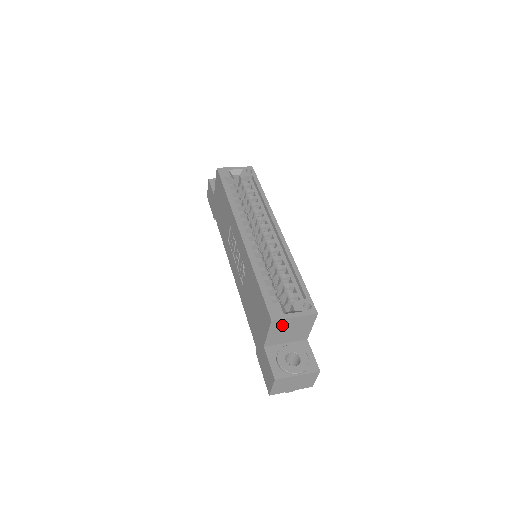
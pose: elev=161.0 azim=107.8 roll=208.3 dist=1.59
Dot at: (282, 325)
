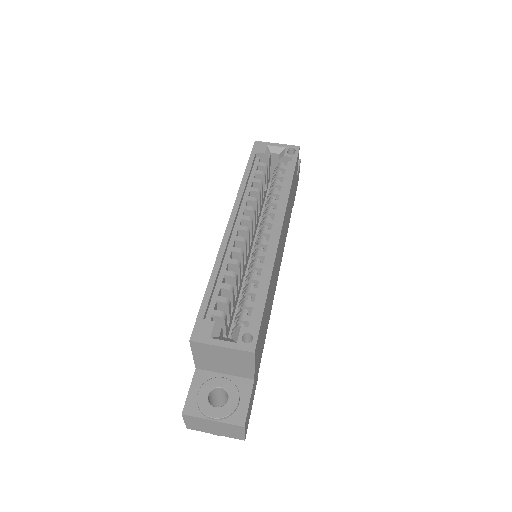
Dot at: (208, 351)
